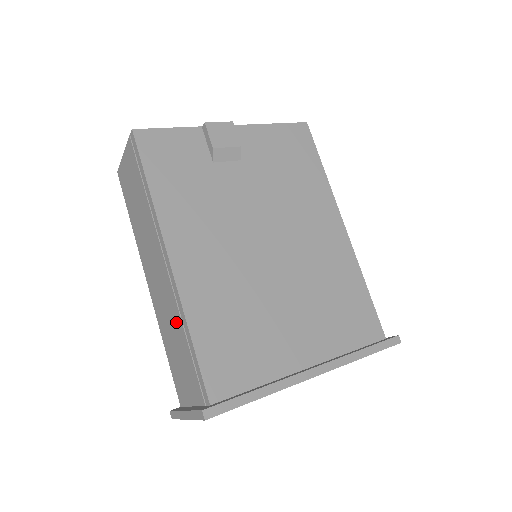
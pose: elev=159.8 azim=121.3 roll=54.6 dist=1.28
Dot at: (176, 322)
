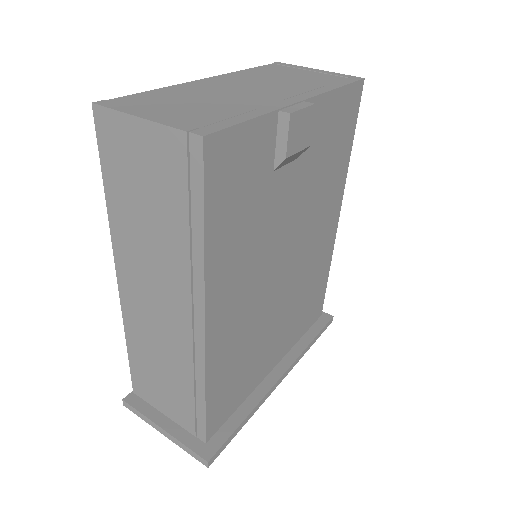
Dot at: (178, 365)
